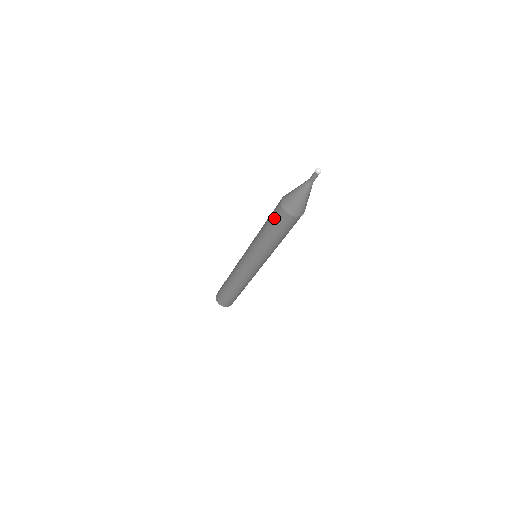
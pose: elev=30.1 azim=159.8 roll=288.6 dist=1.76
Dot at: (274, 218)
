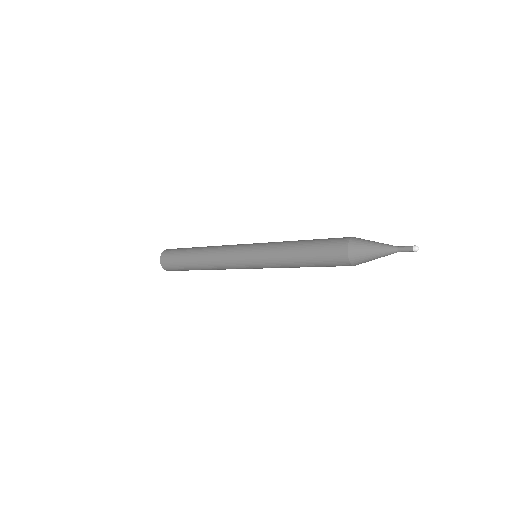
Dot at: (329, 262)
